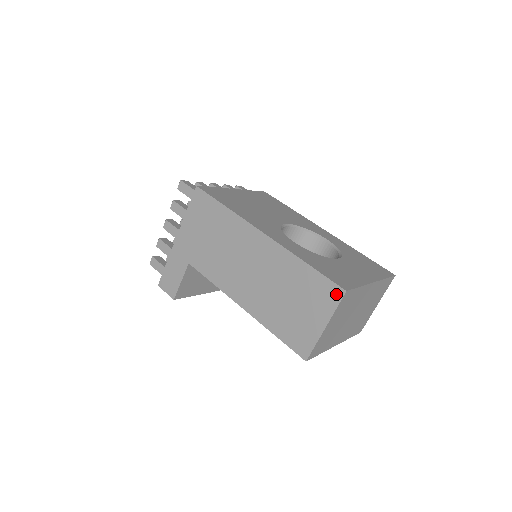
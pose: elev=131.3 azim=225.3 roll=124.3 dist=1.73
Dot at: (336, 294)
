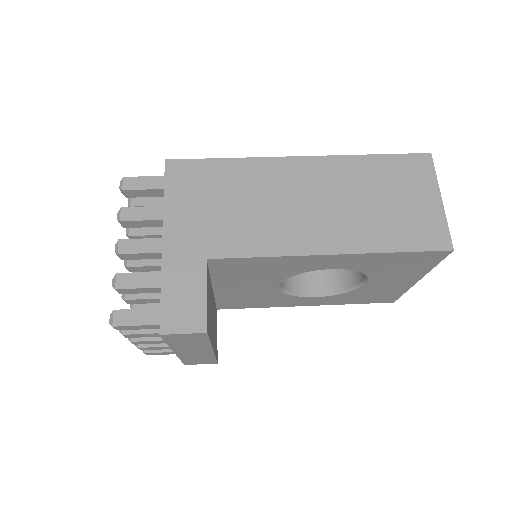
Dot at: (425, 162)
